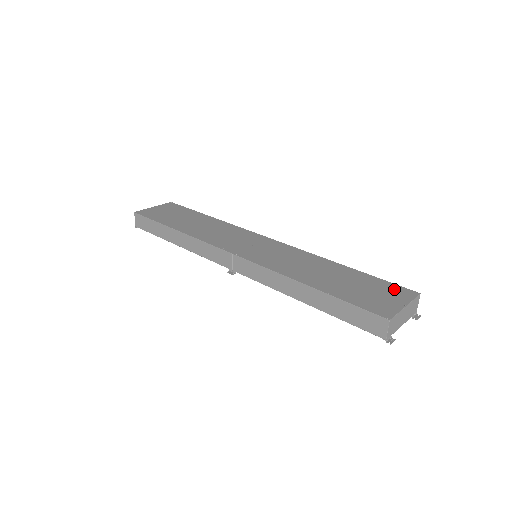
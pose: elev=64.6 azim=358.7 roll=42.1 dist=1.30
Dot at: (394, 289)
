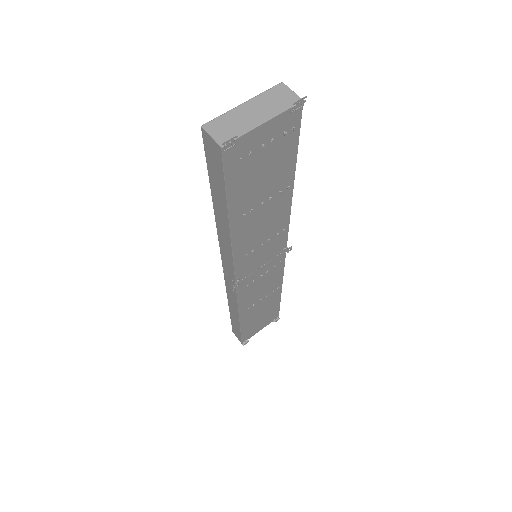
Dot at: occluded
